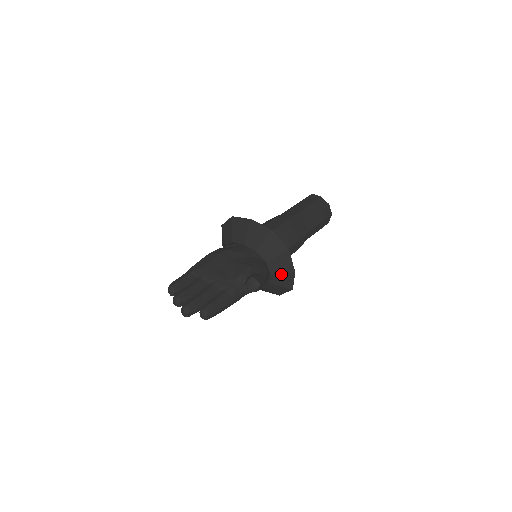
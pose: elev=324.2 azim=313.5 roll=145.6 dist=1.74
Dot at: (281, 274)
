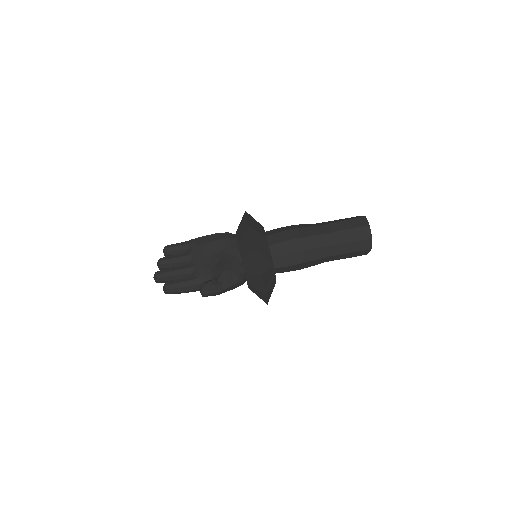
Dot at: (255, 288)
